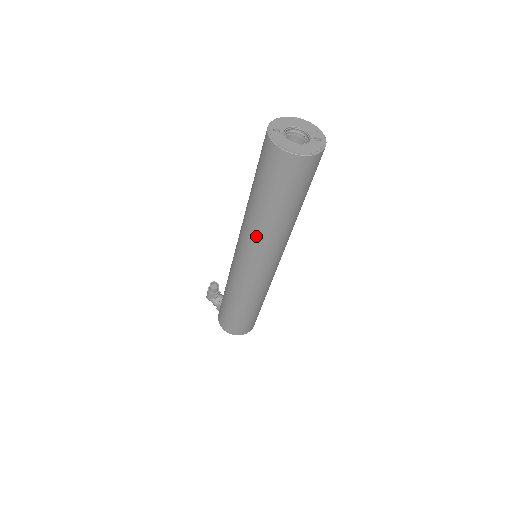
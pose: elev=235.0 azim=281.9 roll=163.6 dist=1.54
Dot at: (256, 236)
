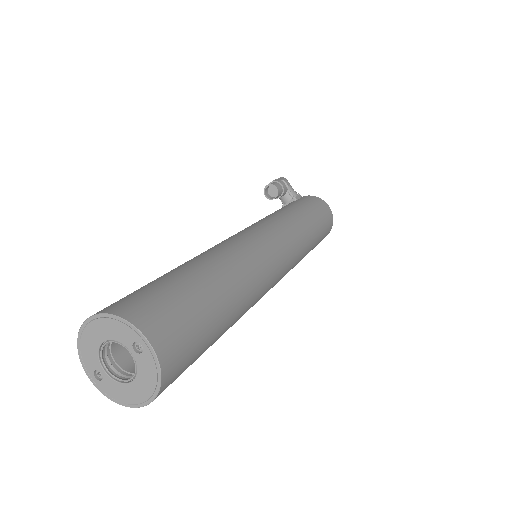
Dot at: occluded
